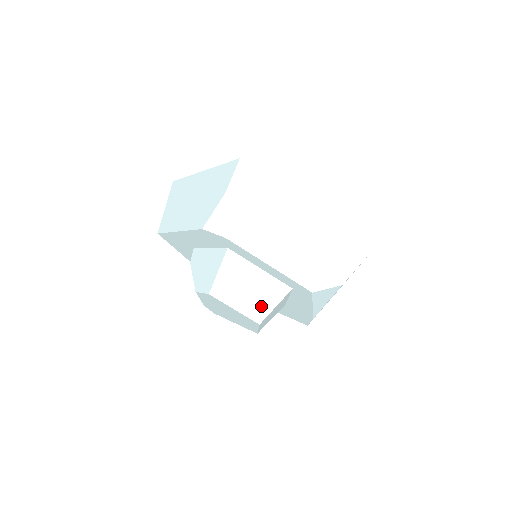
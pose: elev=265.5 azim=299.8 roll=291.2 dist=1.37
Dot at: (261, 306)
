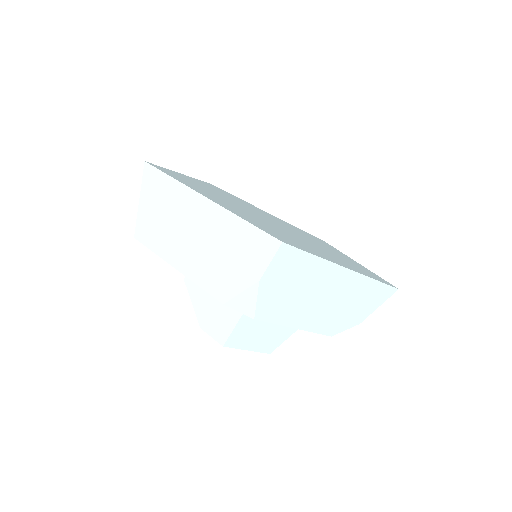
Dot at: (274, 341)
